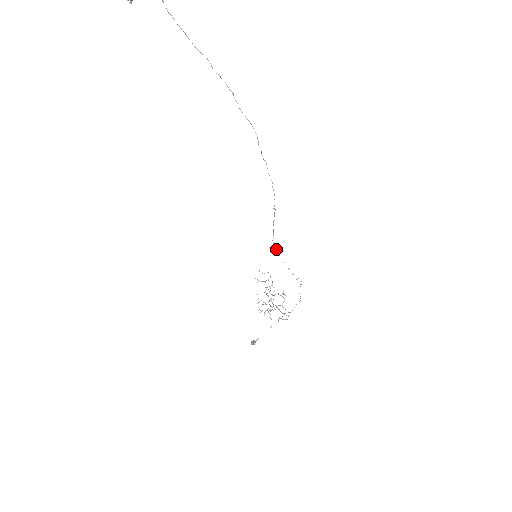
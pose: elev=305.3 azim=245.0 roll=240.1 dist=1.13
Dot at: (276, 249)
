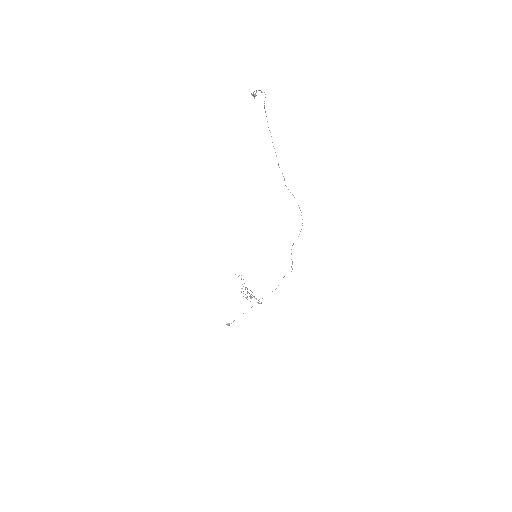
Dot at: (293, 244)
